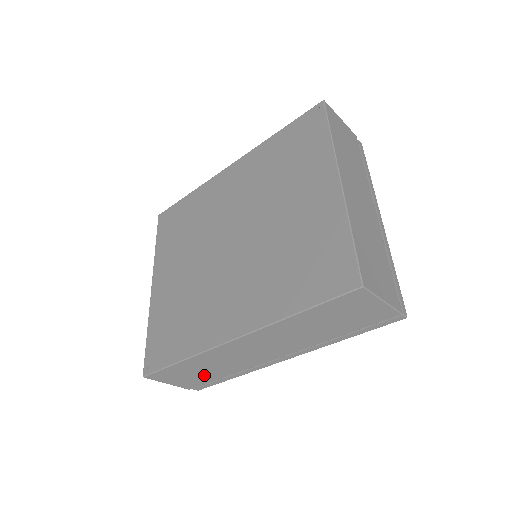
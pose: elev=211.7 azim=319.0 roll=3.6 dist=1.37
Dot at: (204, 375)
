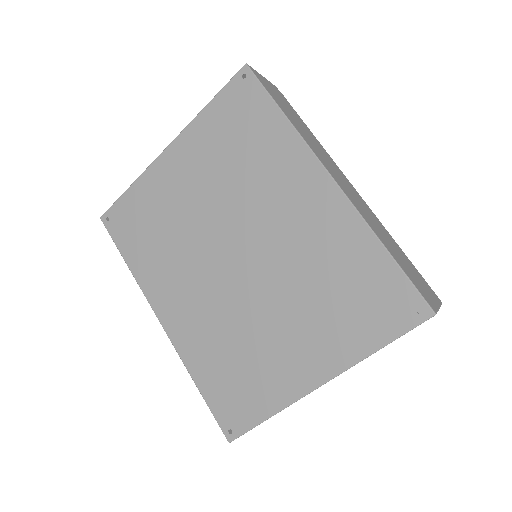
Dot at: occluded
